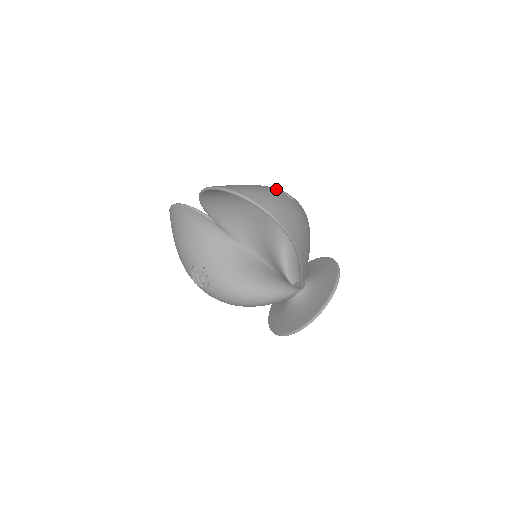
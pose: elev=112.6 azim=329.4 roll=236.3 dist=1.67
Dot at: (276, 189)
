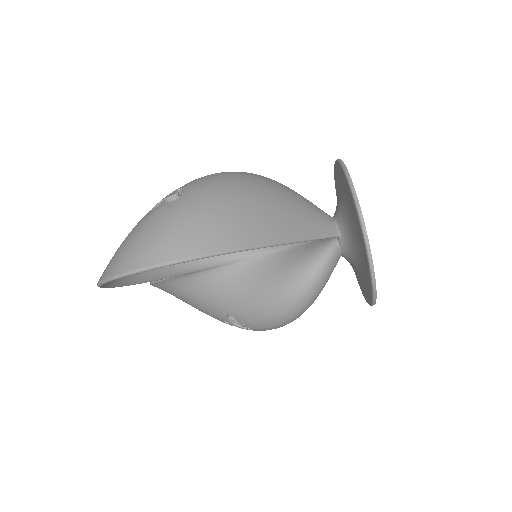
Dot at: (151, 210)
